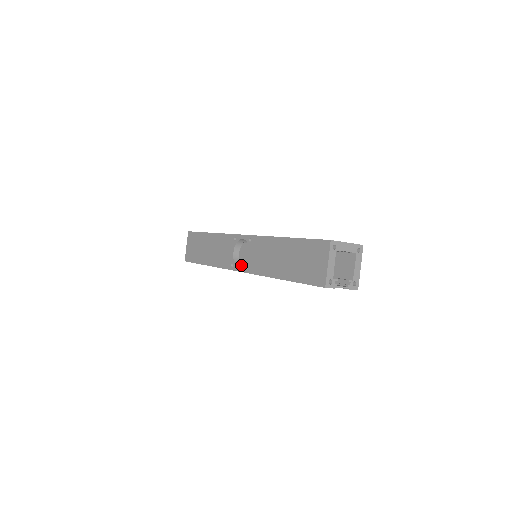
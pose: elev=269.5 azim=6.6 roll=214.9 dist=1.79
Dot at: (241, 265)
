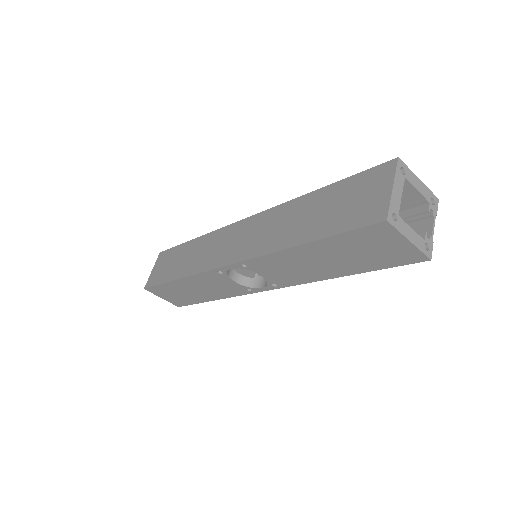
Dot at: (256, 280)
